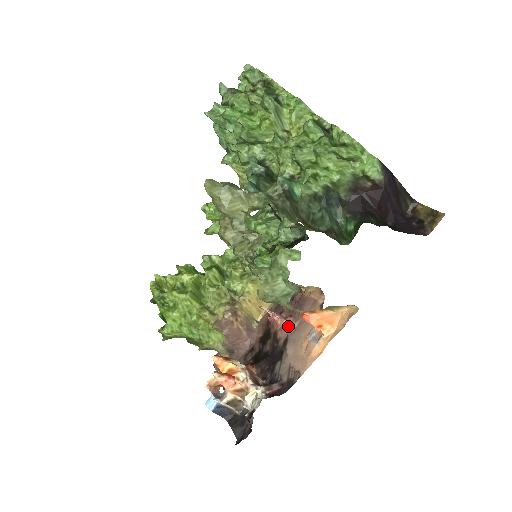
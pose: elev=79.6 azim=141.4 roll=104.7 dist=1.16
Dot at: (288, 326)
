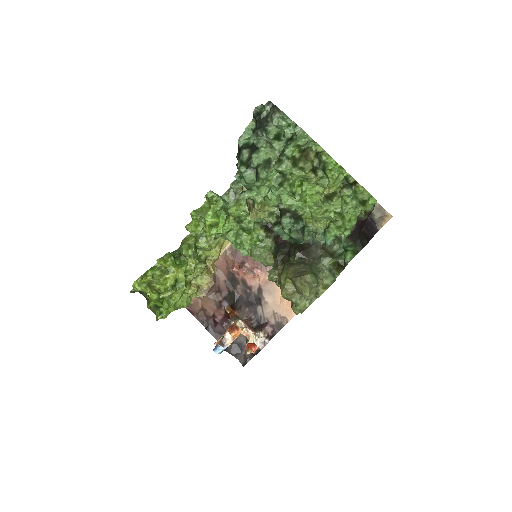
Dot at: (259, 278)
